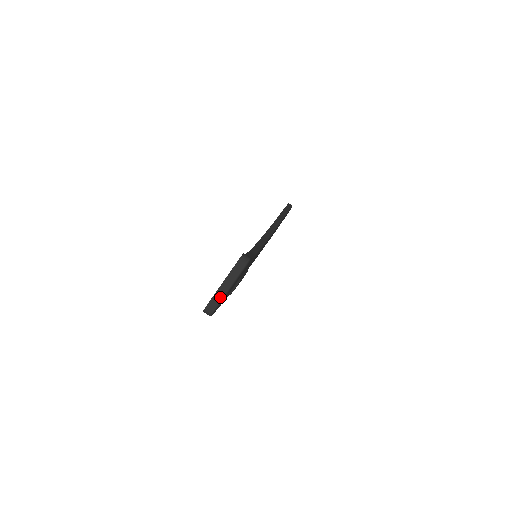
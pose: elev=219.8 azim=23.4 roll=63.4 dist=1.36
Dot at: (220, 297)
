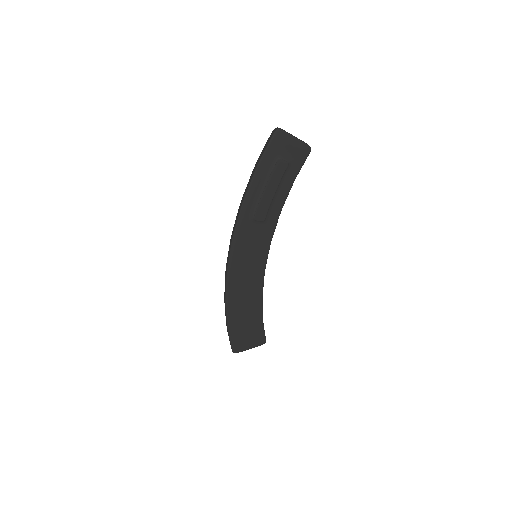
Dot at: (288, 133)
